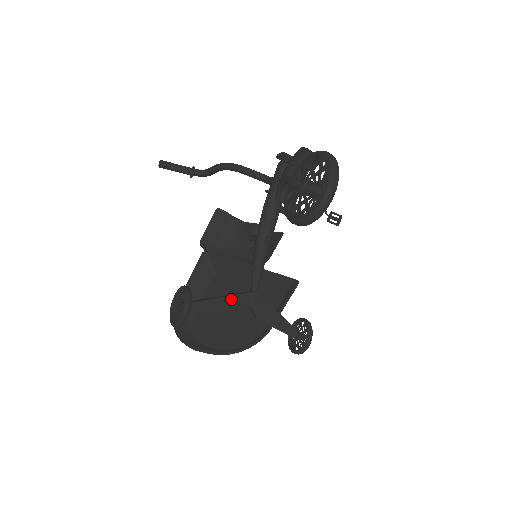
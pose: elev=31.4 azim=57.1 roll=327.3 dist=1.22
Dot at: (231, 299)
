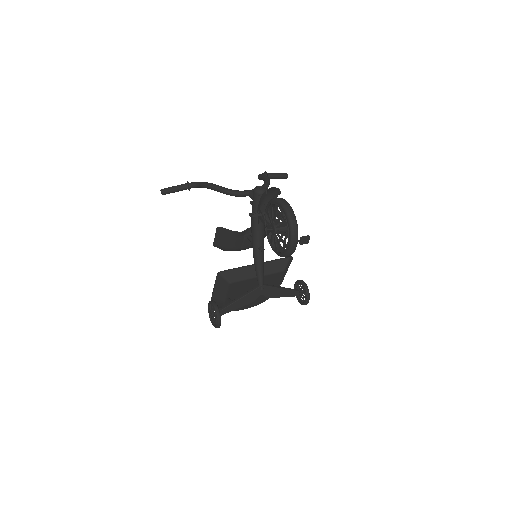
Dot at: (246, 297)
